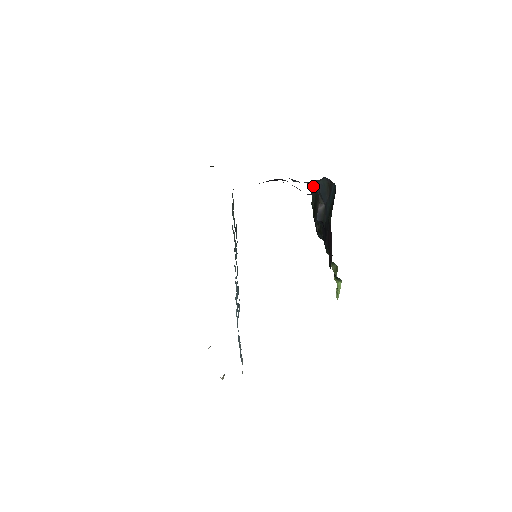
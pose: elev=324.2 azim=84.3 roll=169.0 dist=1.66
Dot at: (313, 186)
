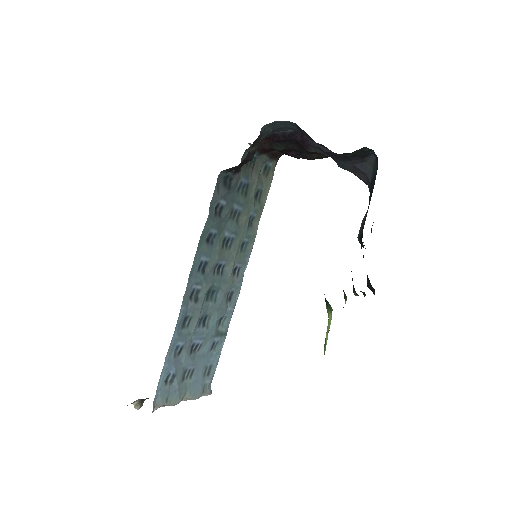
Dot at: occluded
